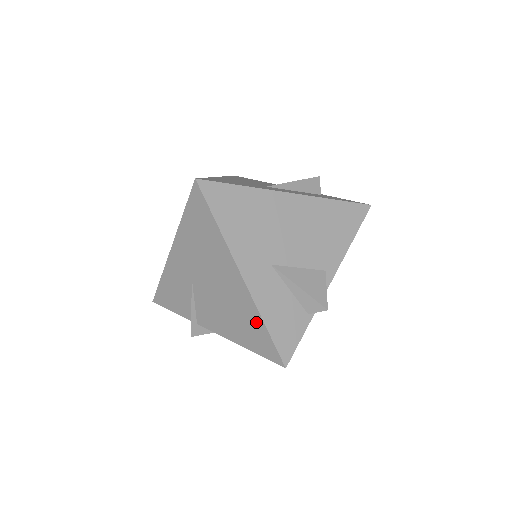
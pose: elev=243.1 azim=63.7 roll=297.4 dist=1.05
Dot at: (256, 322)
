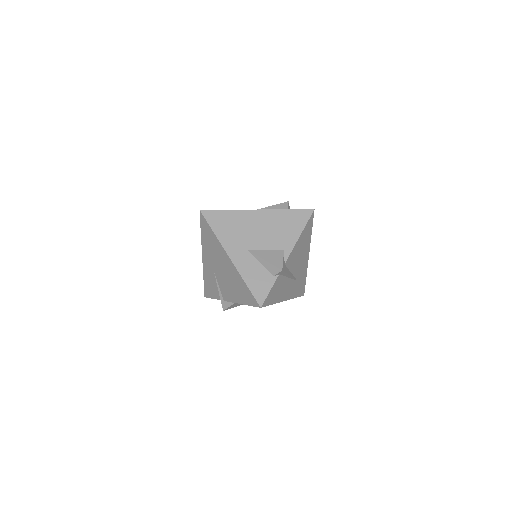
Dot at: (242, 284)
